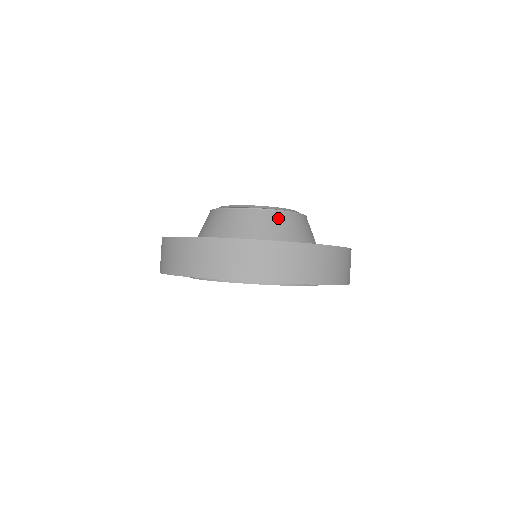
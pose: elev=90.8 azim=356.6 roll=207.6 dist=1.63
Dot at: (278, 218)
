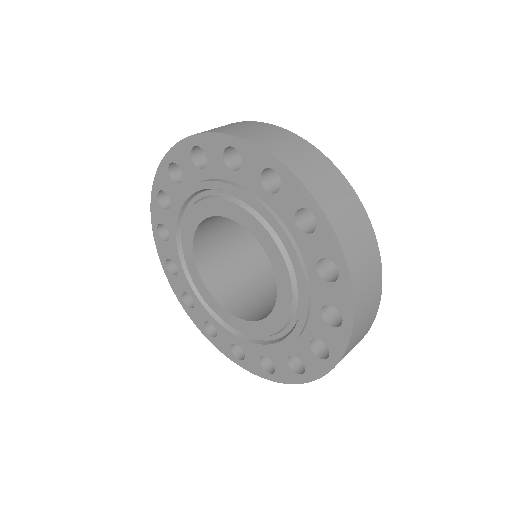
Dot at: occluded
